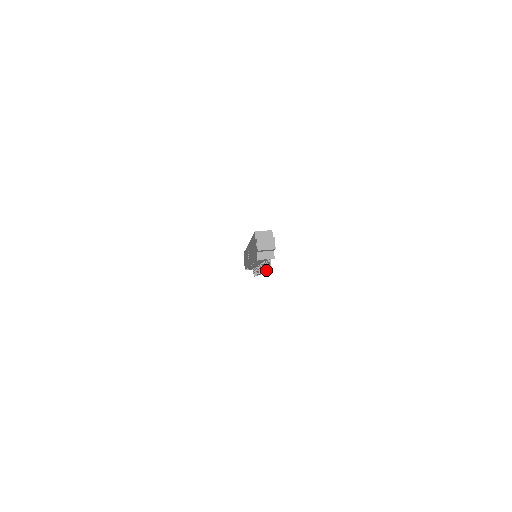
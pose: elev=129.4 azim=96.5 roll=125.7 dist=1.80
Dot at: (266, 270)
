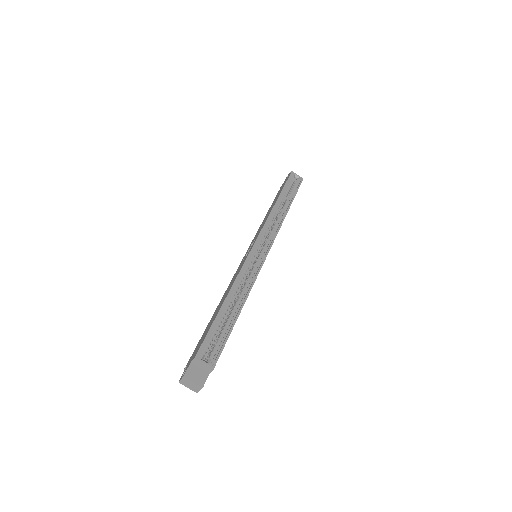
Dot at: occluded
